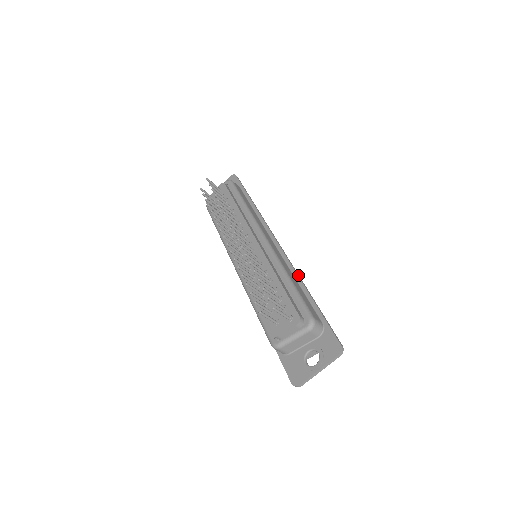
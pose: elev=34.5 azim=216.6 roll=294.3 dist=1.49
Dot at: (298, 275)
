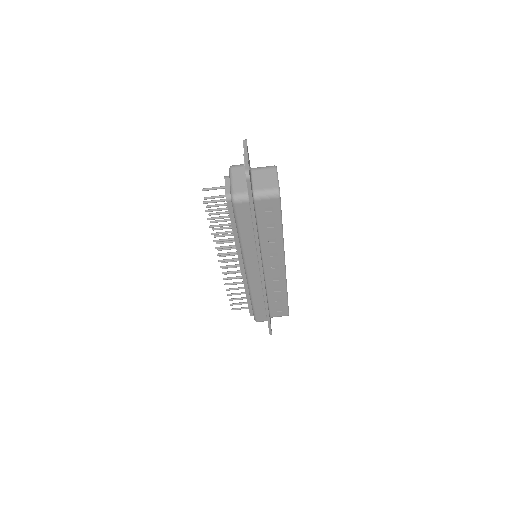
Dot at: occluded
